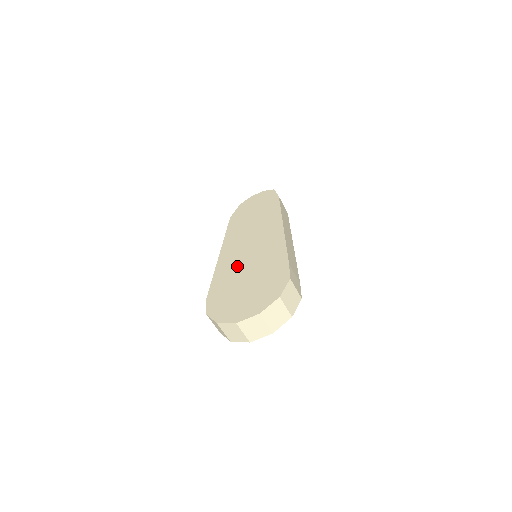
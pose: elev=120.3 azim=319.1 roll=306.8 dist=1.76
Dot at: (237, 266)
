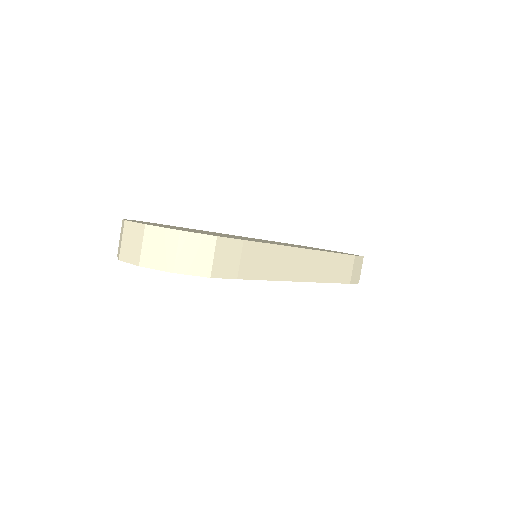
Dot at: (222, 234)
